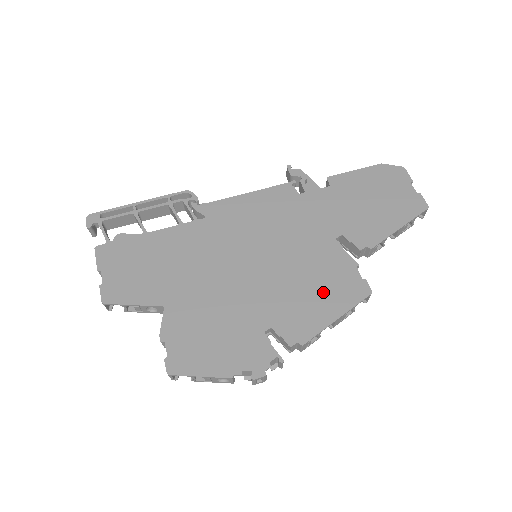
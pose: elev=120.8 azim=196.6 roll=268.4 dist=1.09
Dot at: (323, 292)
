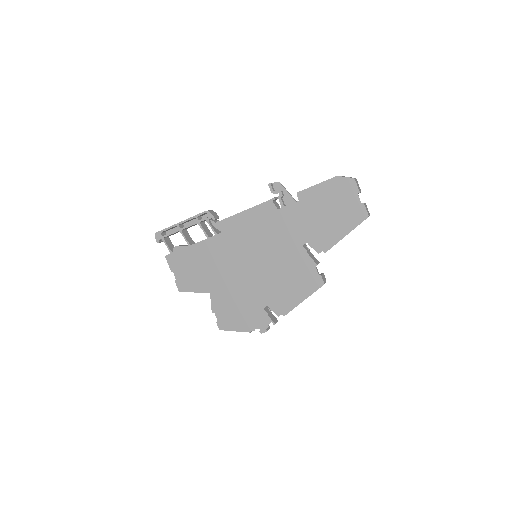
Dot at: (295, 284)
